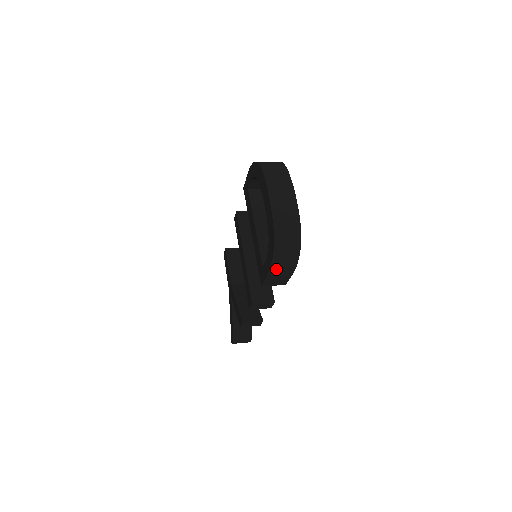
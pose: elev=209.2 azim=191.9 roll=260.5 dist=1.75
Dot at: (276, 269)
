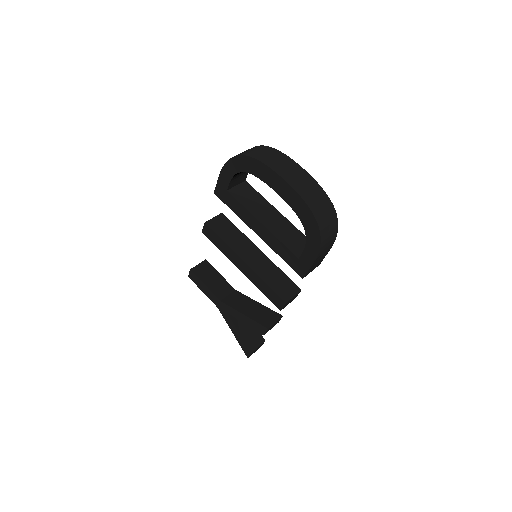
Dot at: (321, 252)
